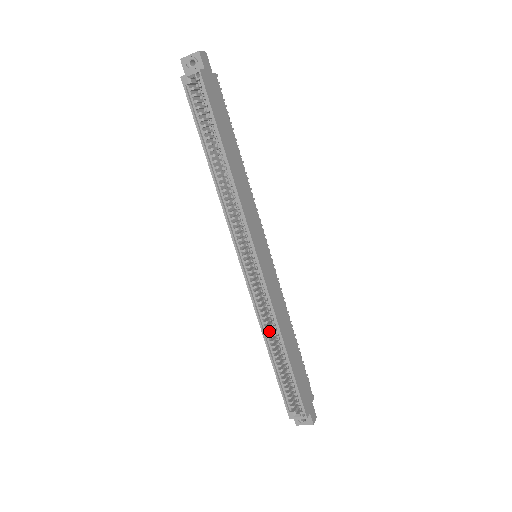
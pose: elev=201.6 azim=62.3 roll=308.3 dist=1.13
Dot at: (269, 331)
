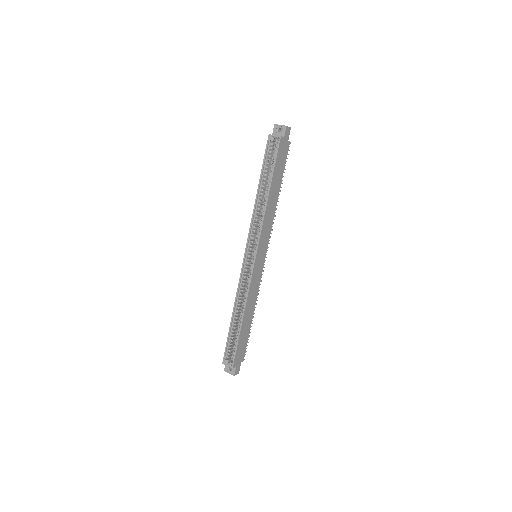
Dot at: (239, 304)
